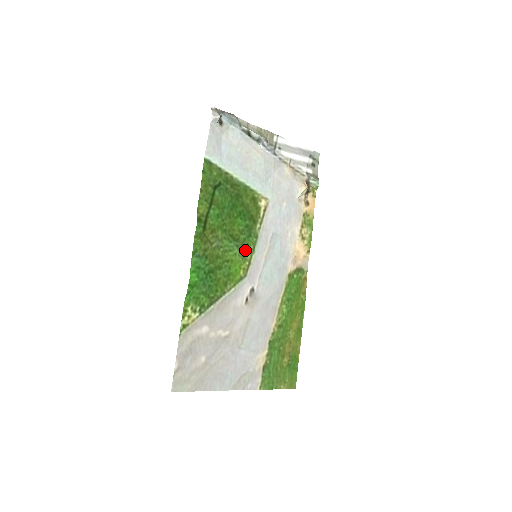
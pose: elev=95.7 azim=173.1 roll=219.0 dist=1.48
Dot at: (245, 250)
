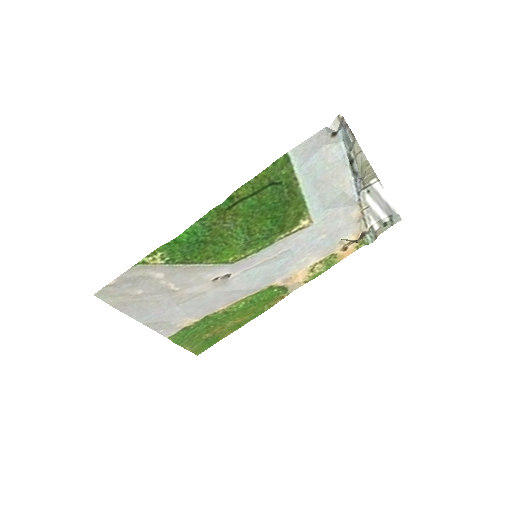
Dot at: (251, 246)
